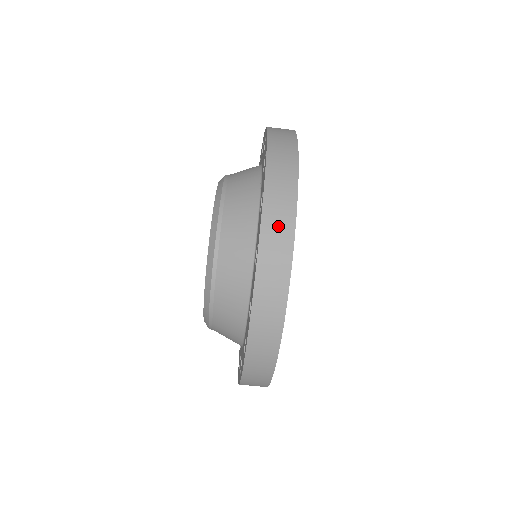
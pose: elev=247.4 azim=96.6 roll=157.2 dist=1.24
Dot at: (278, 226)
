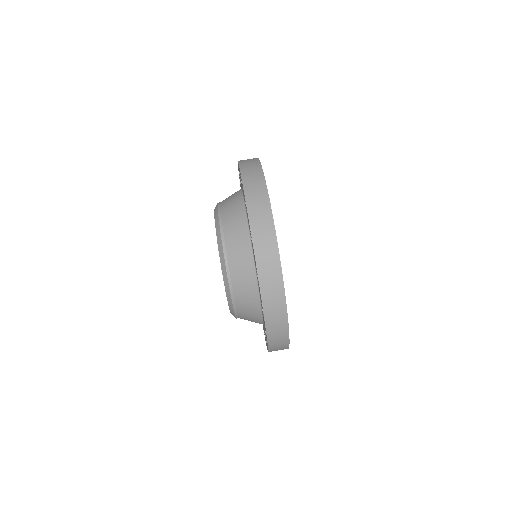
Dot at: (249, 161)
